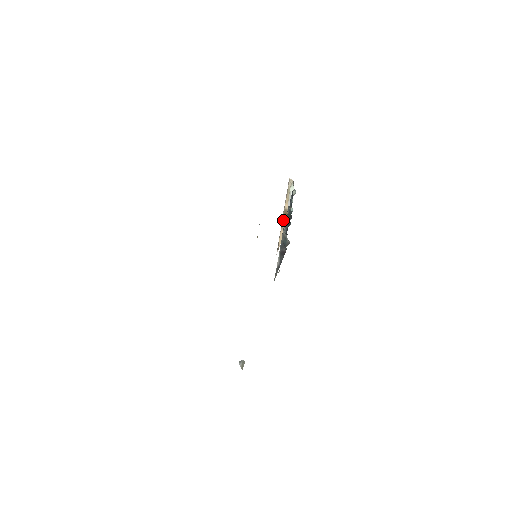
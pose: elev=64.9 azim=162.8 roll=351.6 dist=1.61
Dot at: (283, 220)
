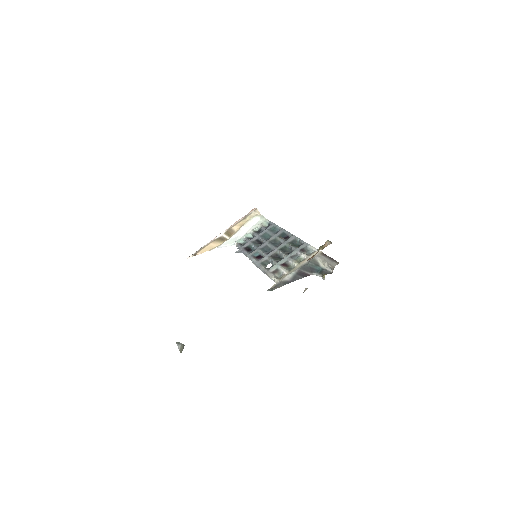
Dot at: (221, 236)
